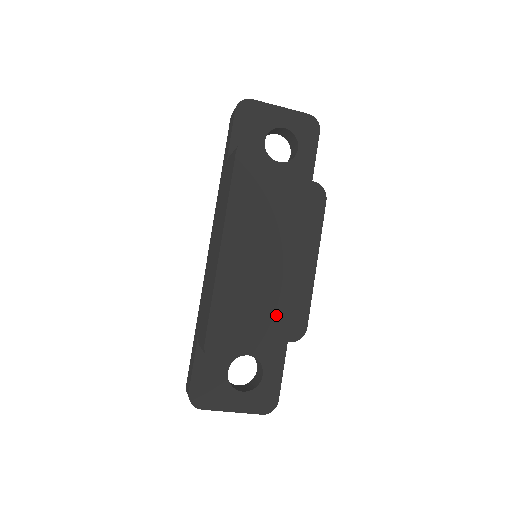
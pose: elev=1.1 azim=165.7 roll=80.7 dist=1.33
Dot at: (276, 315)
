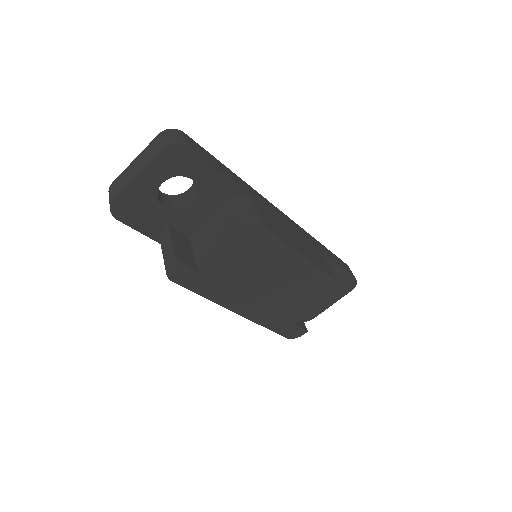
Dot at: (310, 297)
